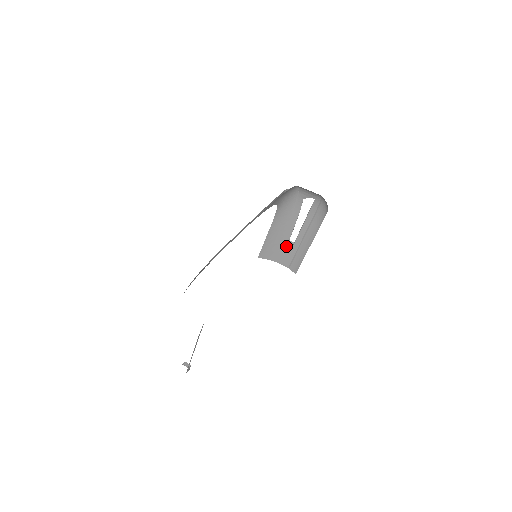
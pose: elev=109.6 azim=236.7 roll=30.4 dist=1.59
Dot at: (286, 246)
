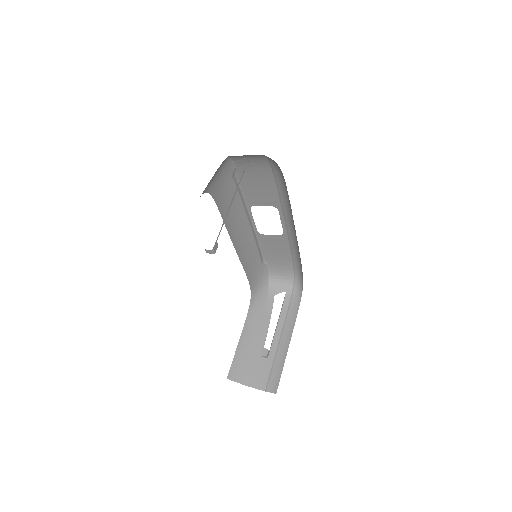
Dot at: (261, 354)
